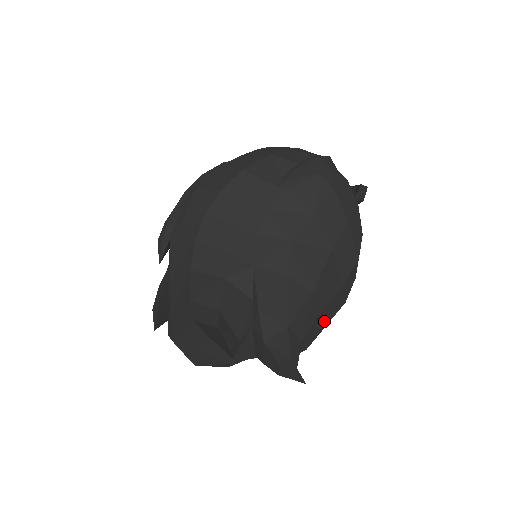
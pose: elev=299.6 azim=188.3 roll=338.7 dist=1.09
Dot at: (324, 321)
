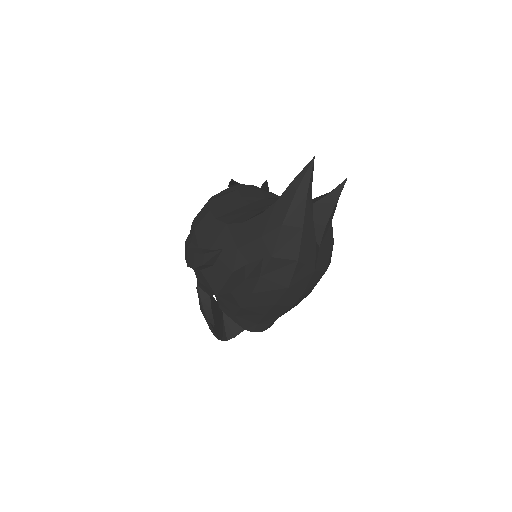
Dot at: occluded
